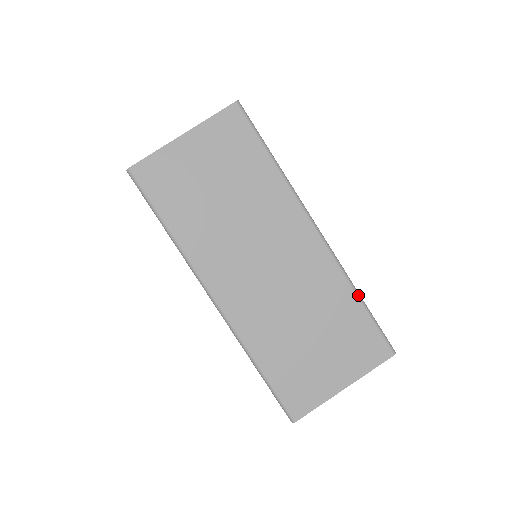
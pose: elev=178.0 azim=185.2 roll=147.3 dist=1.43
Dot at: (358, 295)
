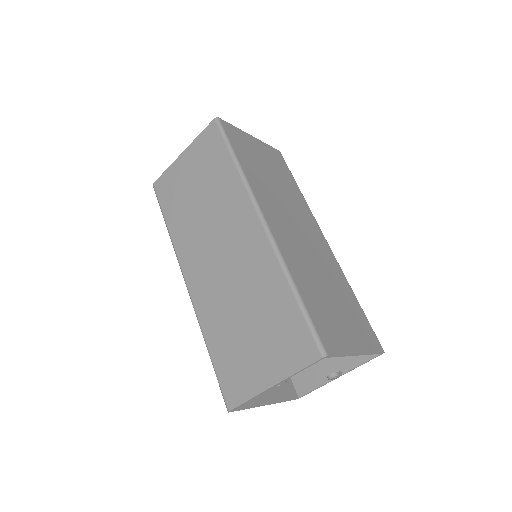
Dot at: (354, 294)
